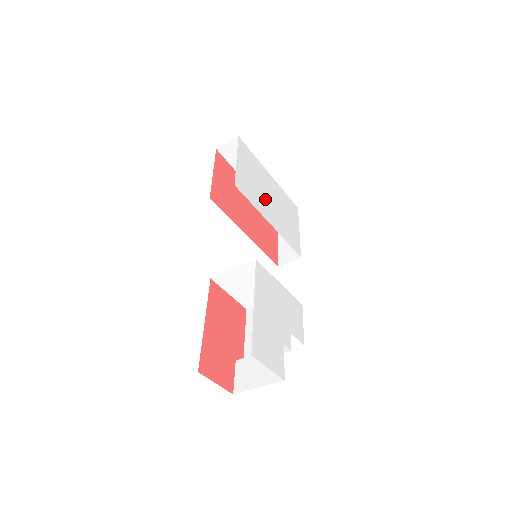
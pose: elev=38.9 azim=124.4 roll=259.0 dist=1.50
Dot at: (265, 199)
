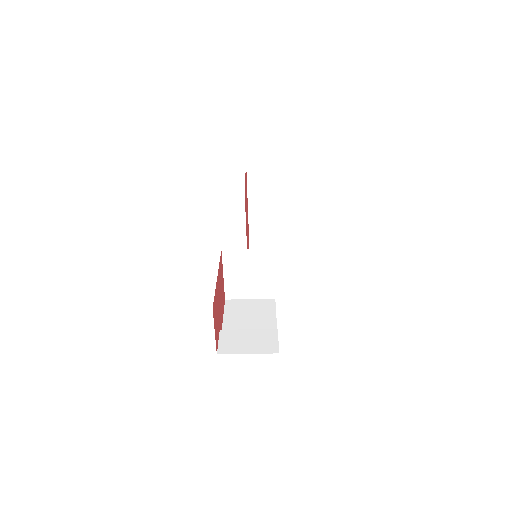
Dot at: occluded
